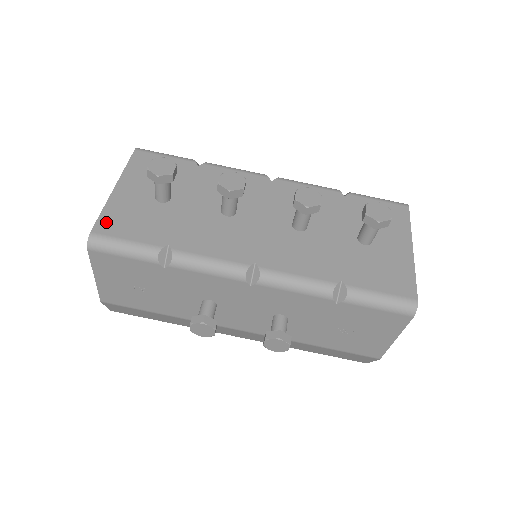
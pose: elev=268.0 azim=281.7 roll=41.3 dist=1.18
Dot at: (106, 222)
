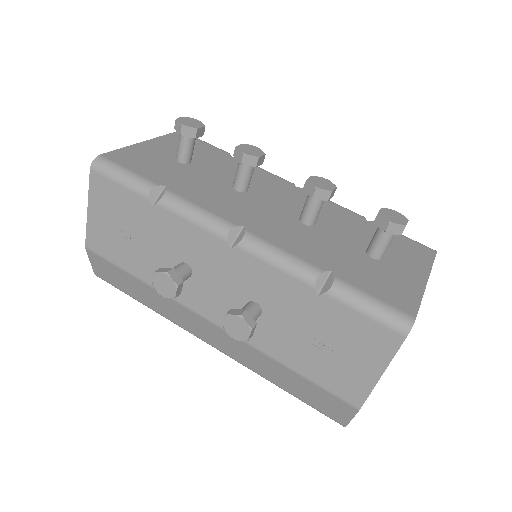
Dot at: (119, 154)
